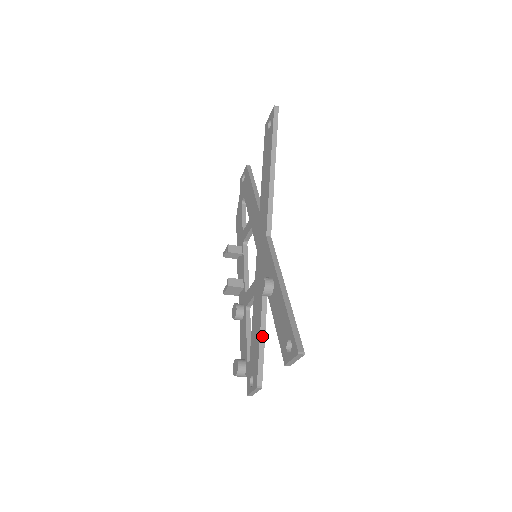
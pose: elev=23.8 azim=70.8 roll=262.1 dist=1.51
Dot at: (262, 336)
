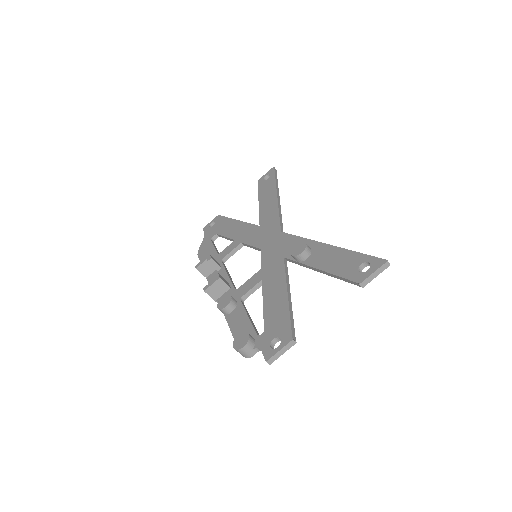
Dot at: (289, 299)
